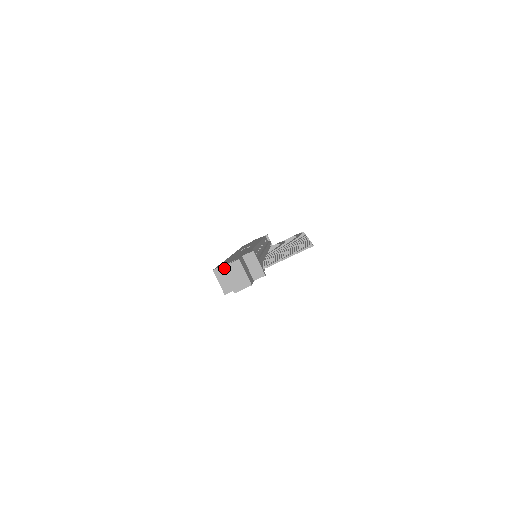
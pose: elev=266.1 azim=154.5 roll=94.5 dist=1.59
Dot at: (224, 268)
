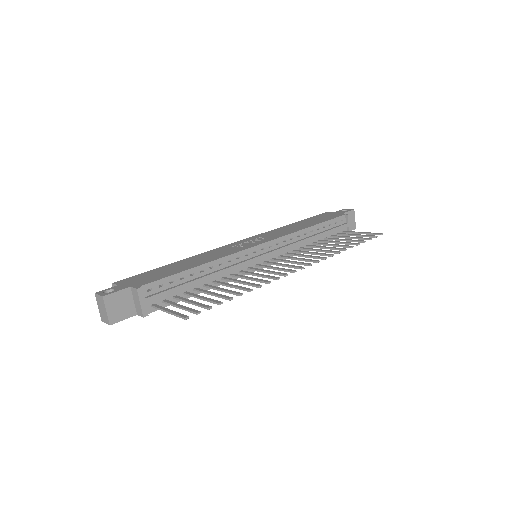
Dot at: (96, 295)
